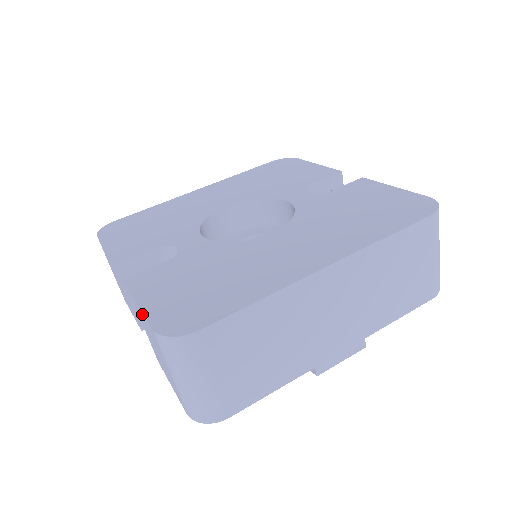
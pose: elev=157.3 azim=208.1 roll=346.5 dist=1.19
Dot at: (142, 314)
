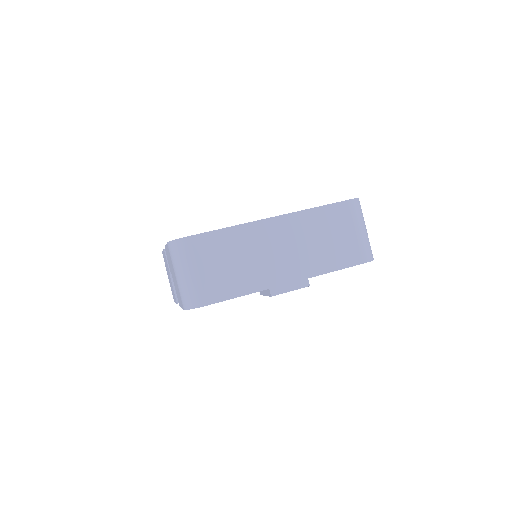
Dot at: occluded
